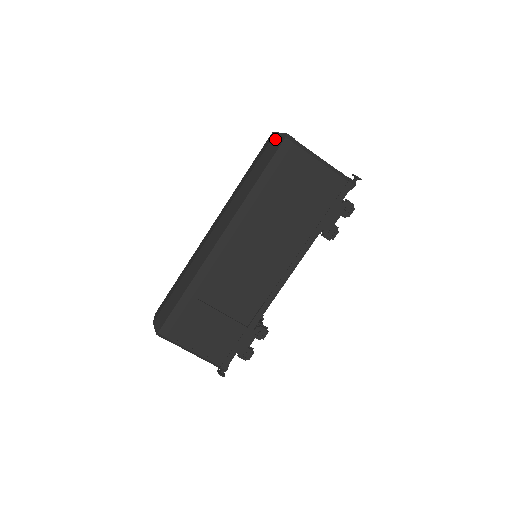
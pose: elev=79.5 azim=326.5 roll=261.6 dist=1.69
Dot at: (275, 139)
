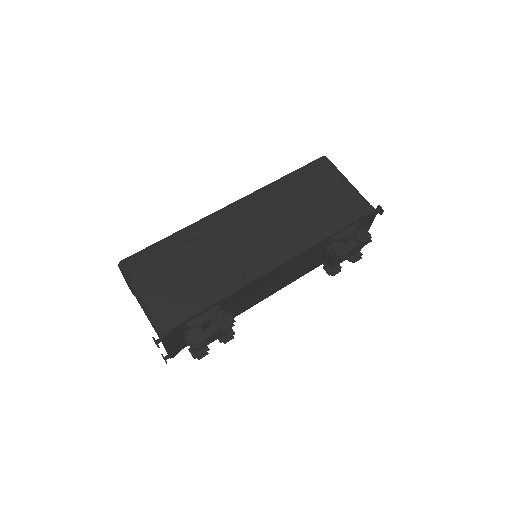
Dot at: occluded
